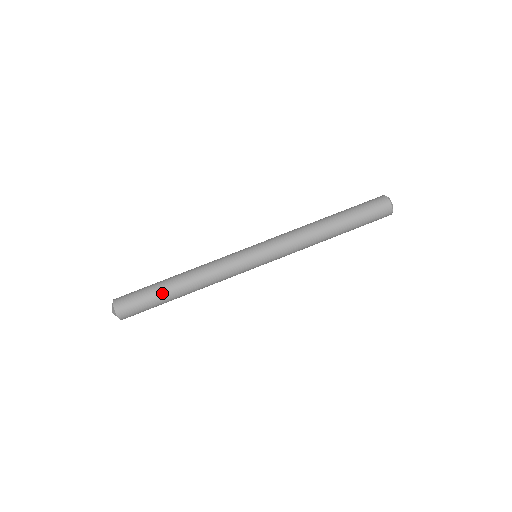
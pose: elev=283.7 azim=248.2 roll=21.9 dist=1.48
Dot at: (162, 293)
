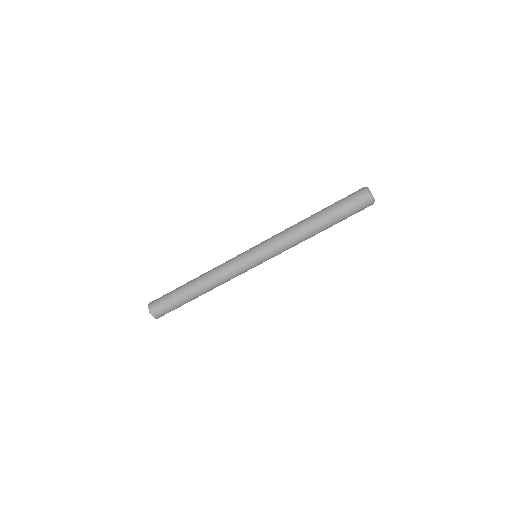
Dot at: (182, 294)
